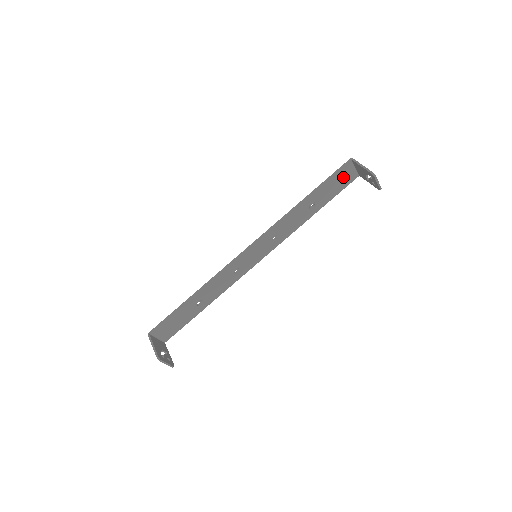
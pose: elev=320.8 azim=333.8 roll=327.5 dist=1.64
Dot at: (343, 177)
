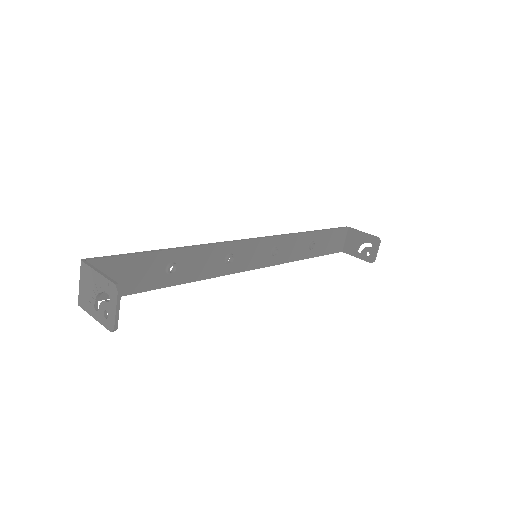
Dot at: (336, 240)
